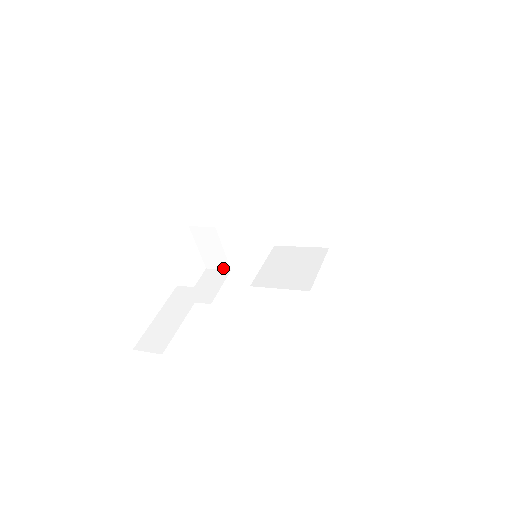
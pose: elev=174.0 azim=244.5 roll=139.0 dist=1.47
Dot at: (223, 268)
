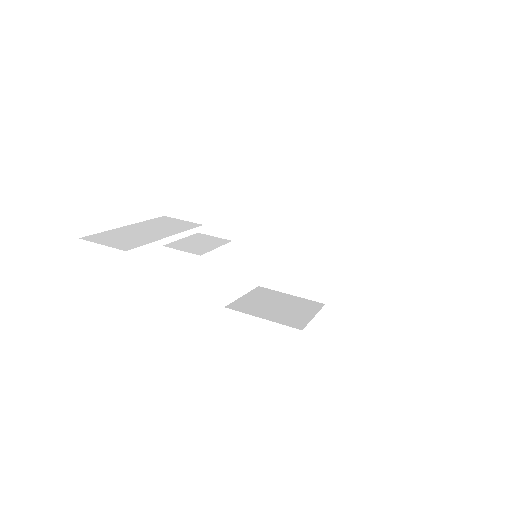
Dot at: (222, 236)
